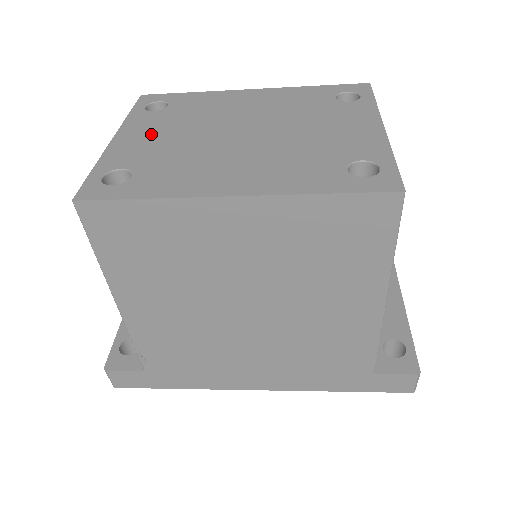
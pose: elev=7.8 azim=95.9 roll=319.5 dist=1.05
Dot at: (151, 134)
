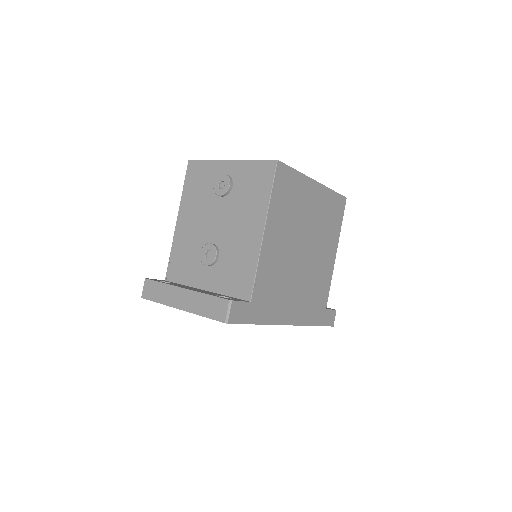
Dot at: occluded
